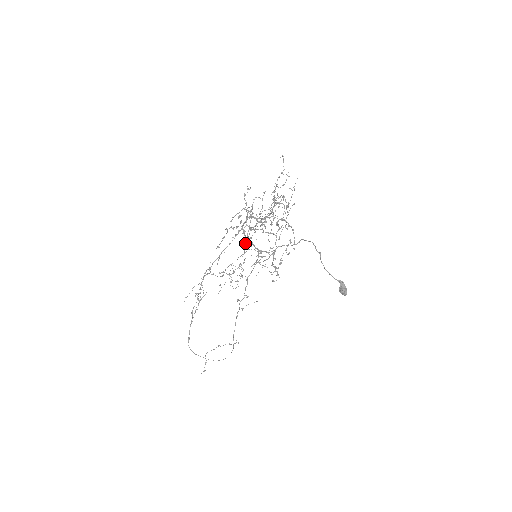
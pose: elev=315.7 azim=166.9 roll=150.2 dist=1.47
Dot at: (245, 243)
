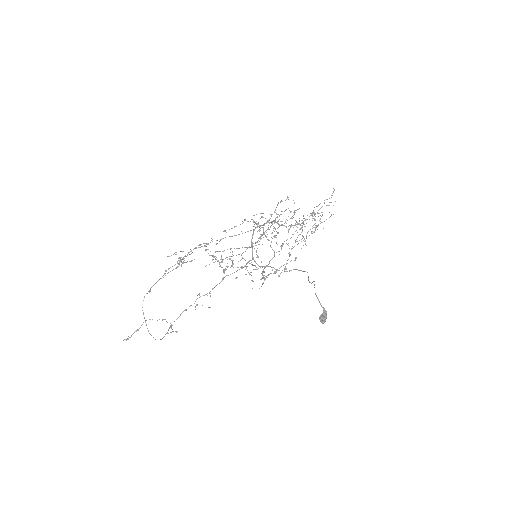
Dot at: (258, 238)
